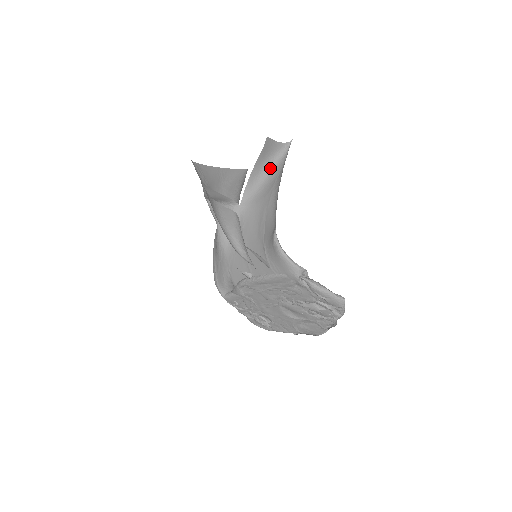
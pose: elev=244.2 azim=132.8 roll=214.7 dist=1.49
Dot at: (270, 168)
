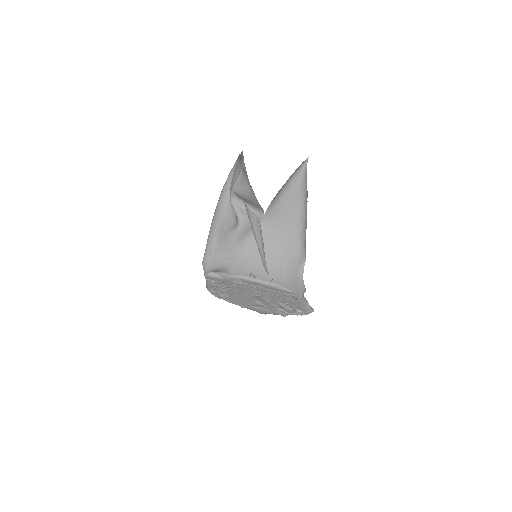
Dot at: (289, 182)
